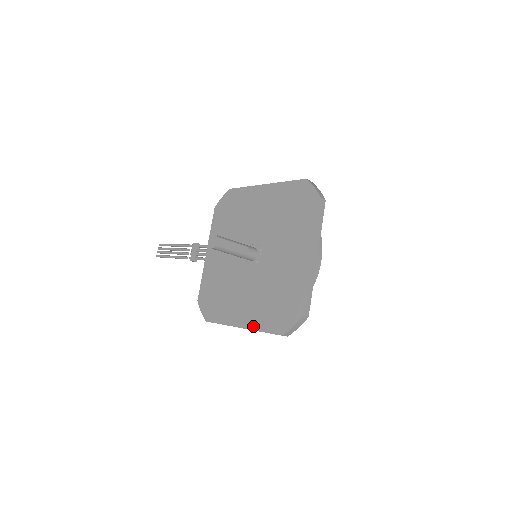
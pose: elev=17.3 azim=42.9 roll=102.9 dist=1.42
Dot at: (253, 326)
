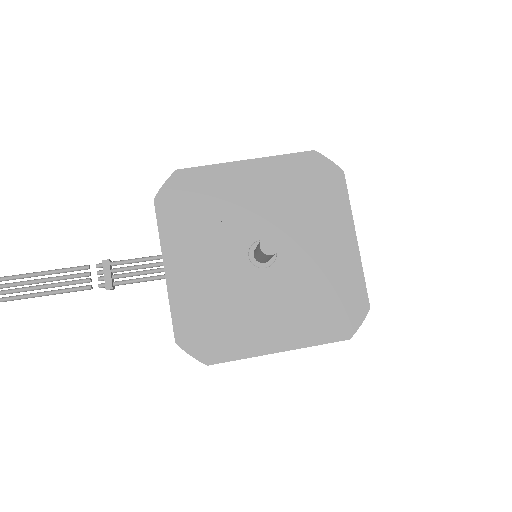
Dot at: (301, 343)
